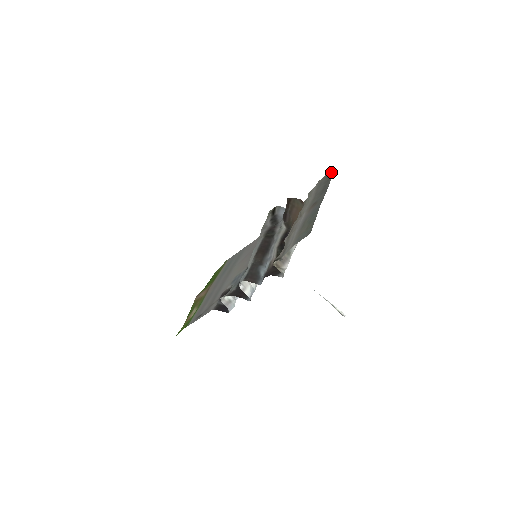
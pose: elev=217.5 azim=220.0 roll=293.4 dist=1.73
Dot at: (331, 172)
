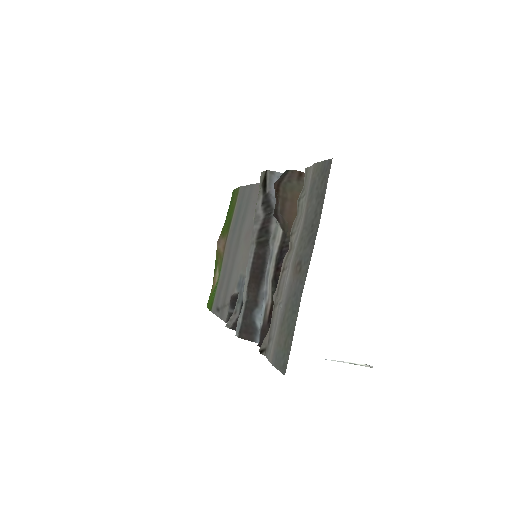
Dot at: (326, 169)
